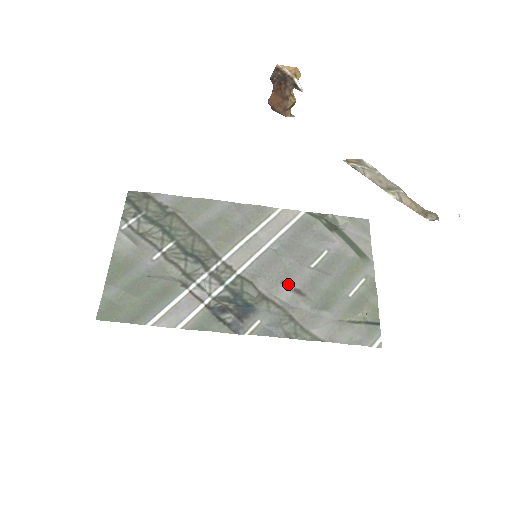
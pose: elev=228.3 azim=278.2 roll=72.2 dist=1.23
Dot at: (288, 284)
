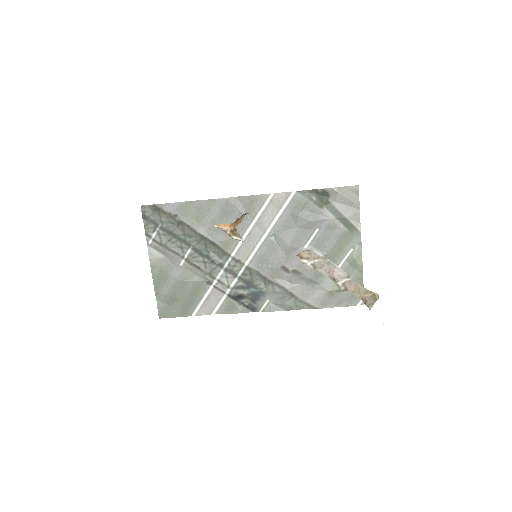
Dot at: (287, 268)
